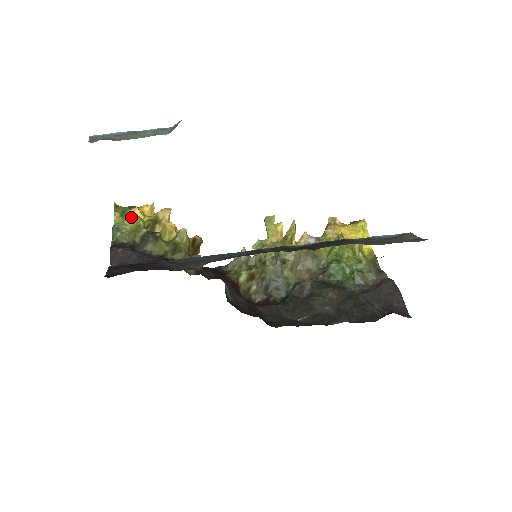
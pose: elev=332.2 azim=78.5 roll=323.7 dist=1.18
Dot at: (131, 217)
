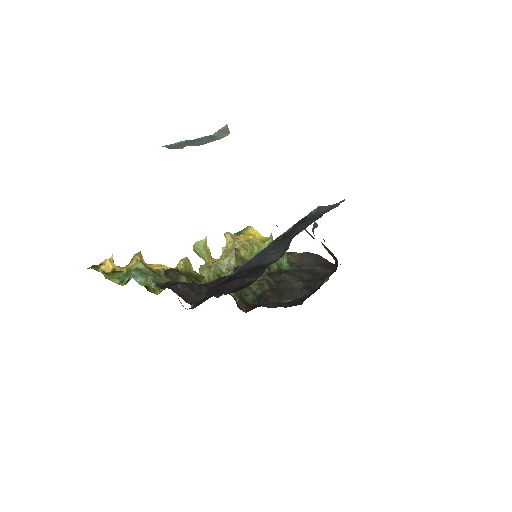
Dot at: (115, 271)
